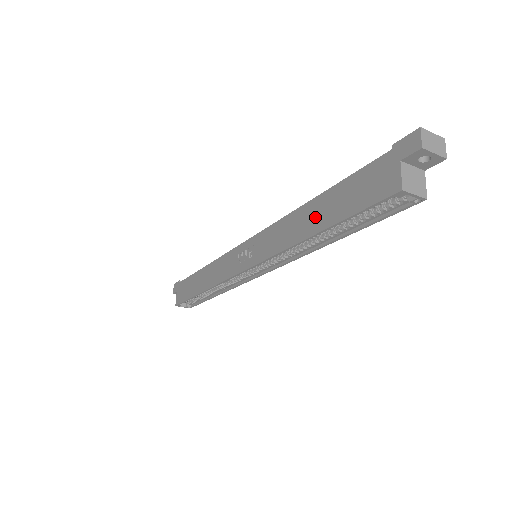
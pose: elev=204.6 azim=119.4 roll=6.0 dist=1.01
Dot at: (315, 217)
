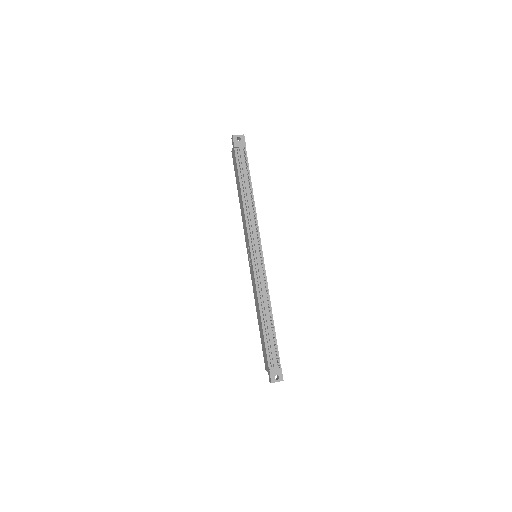
Dot at: (259, 322)
